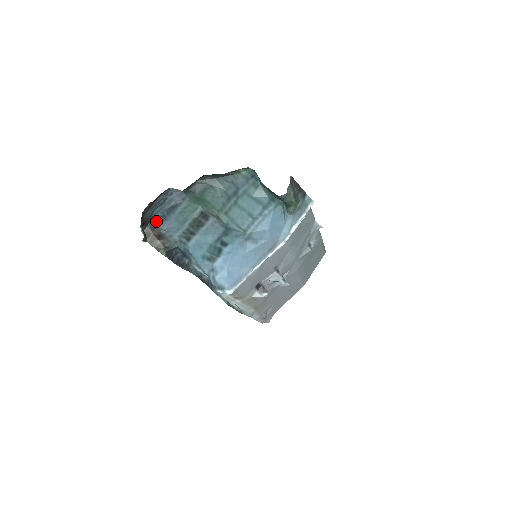
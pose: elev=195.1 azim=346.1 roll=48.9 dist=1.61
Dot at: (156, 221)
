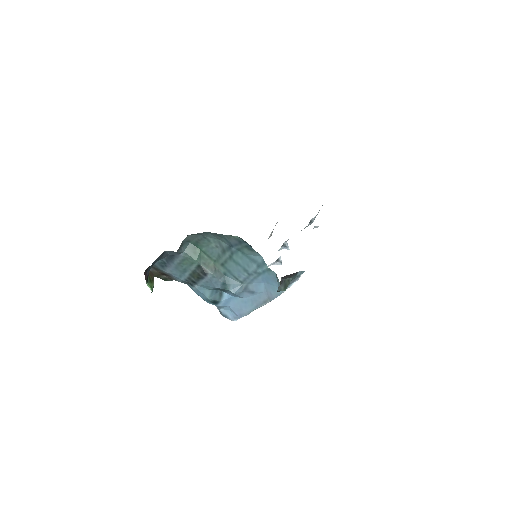
Dot at: (158, 266)
